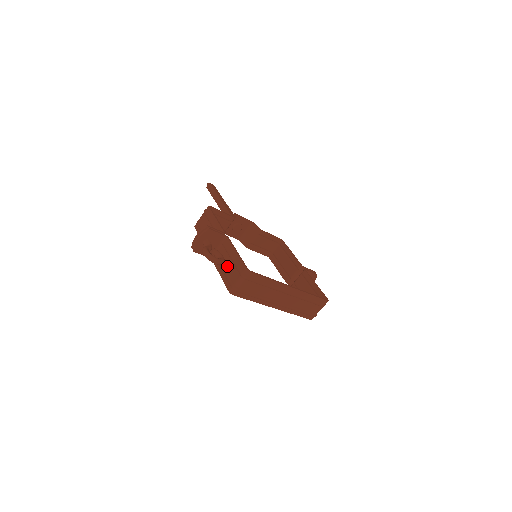
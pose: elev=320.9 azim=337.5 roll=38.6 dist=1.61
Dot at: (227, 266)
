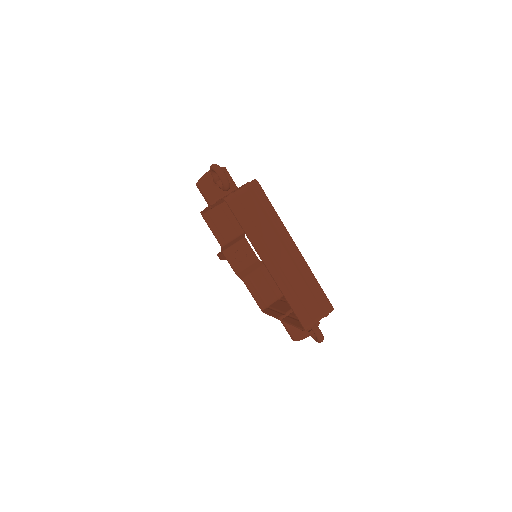
Dot at: occluded
